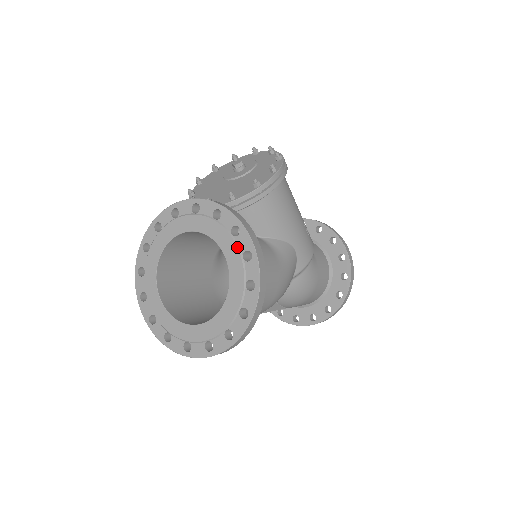
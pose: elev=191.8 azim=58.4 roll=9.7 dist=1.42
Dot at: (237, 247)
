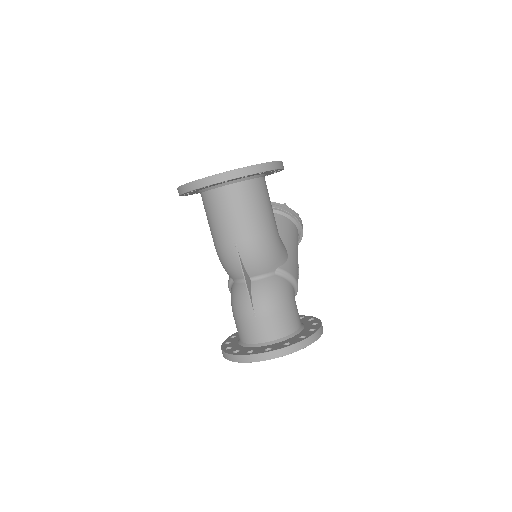
Dot at: occluded
